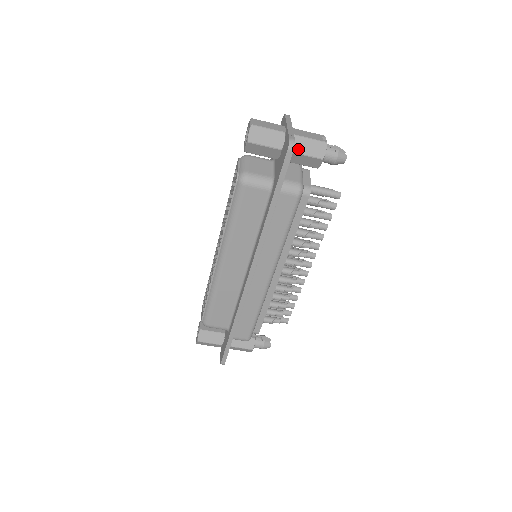
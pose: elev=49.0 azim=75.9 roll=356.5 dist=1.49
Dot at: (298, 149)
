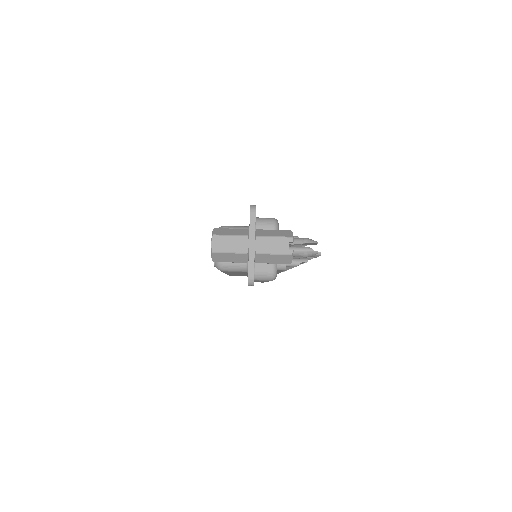
Dot at: (263, 261)
